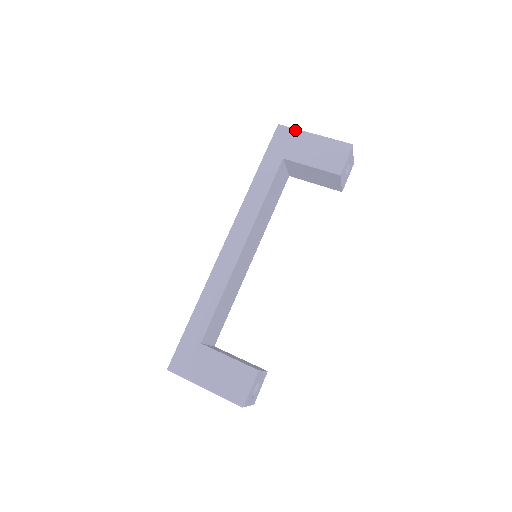
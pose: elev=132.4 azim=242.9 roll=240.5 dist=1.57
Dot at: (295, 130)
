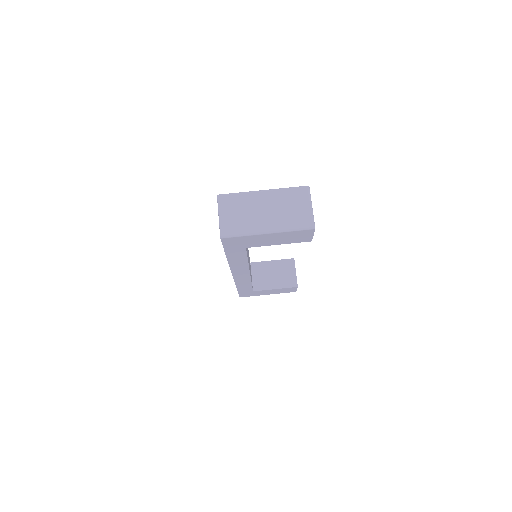
Dot at: (243, 237)
